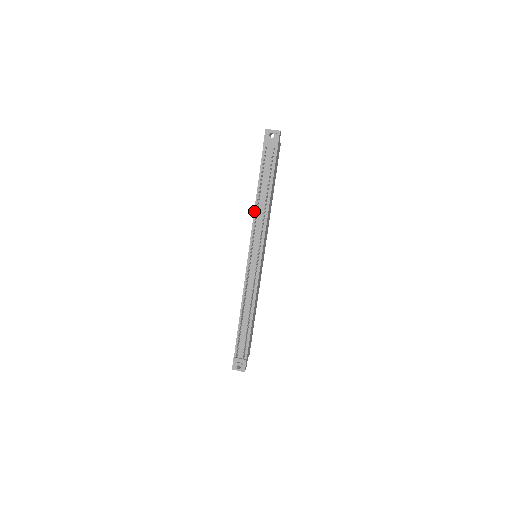
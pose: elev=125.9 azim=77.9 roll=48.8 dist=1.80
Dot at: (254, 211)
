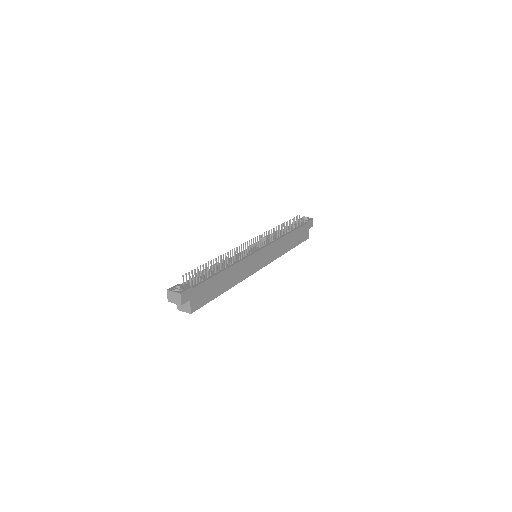
Dot at: occluded
